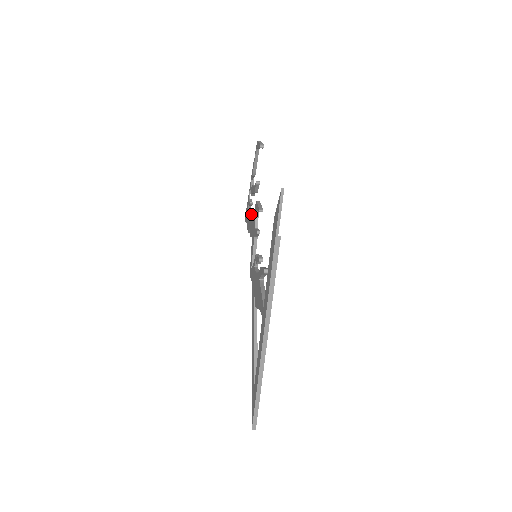
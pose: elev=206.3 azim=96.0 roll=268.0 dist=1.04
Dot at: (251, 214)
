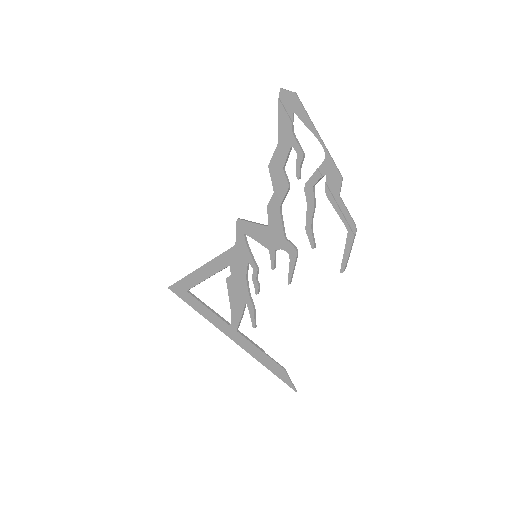
Dot at: (287, 193)
